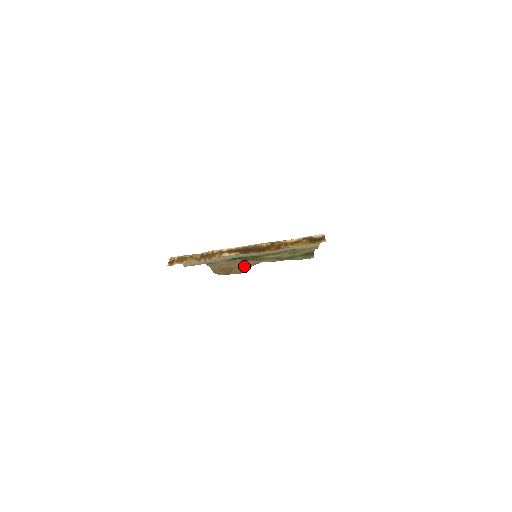
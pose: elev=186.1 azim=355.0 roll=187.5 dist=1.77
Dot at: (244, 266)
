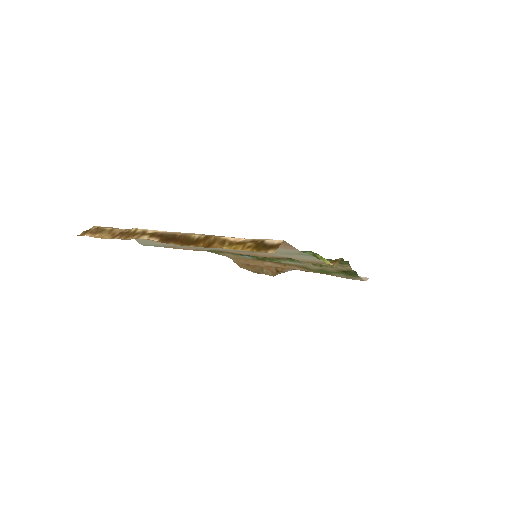
Dot at: (273, 268)
